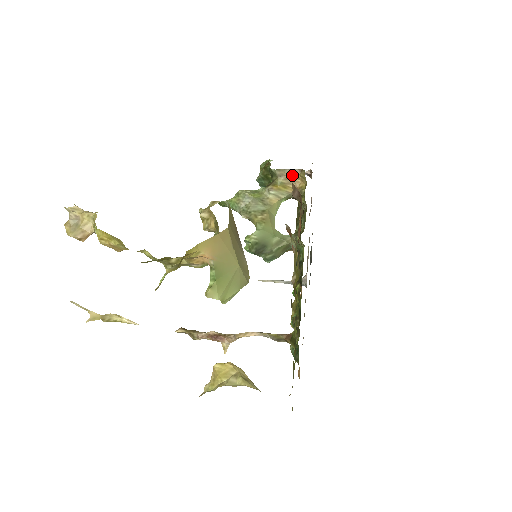
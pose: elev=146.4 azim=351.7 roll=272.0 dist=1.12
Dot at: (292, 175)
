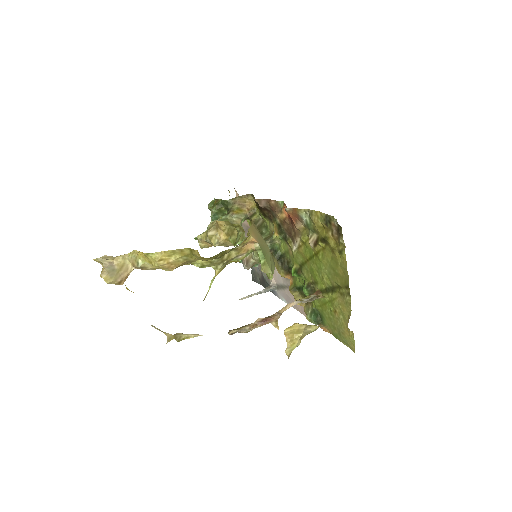
Dot at: (242, 201)
